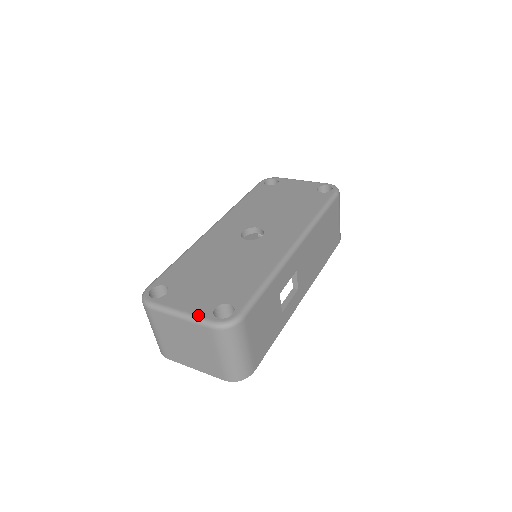
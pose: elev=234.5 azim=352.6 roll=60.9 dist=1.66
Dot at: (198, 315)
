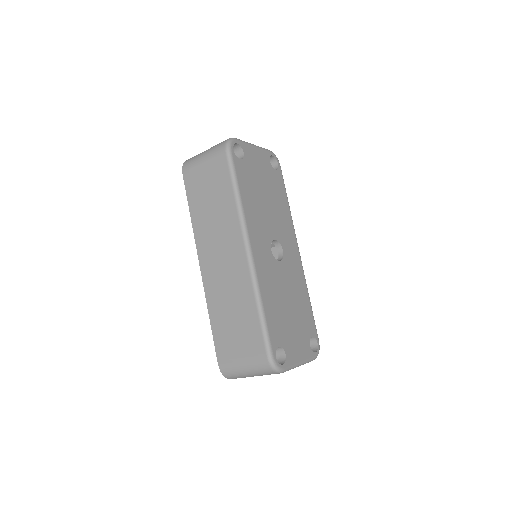
Dot at: (309, 358)
